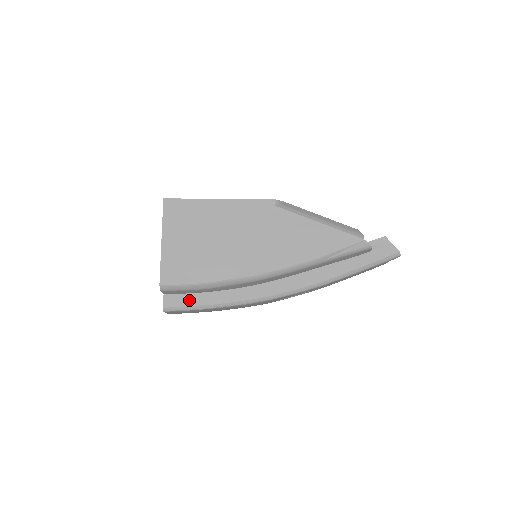
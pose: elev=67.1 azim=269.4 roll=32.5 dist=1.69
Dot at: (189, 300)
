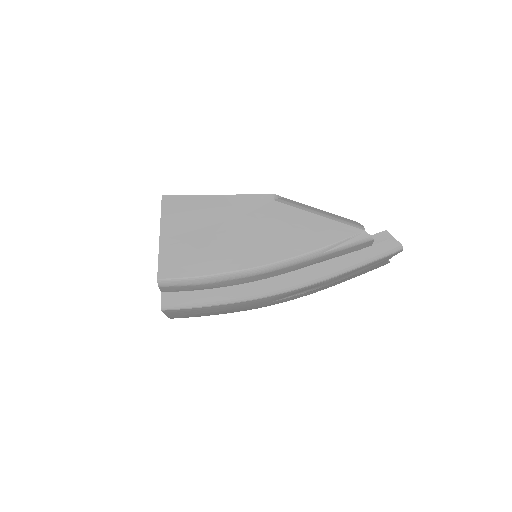
Dot at: (188, 298)
